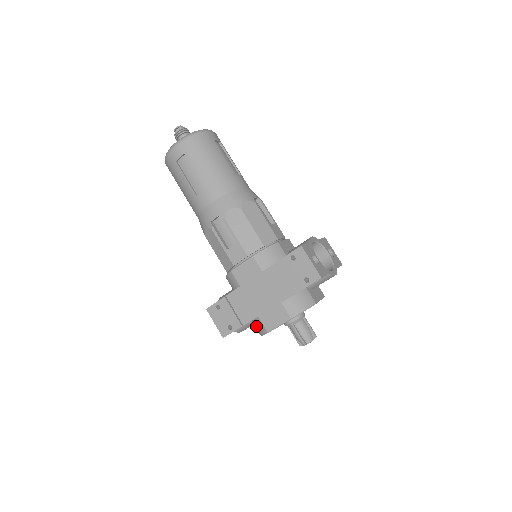
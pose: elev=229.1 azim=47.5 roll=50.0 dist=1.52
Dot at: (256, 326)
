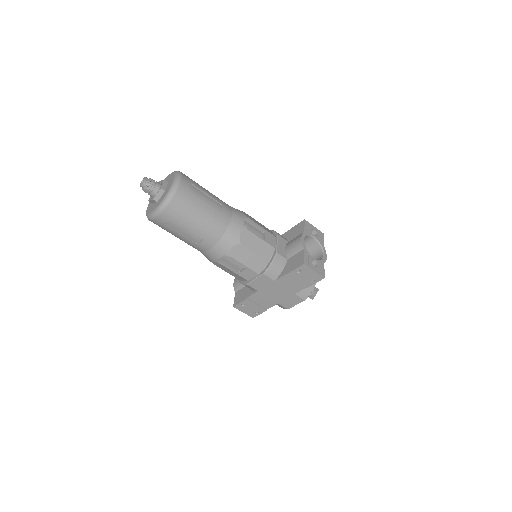
Dot at: (276, 304)
